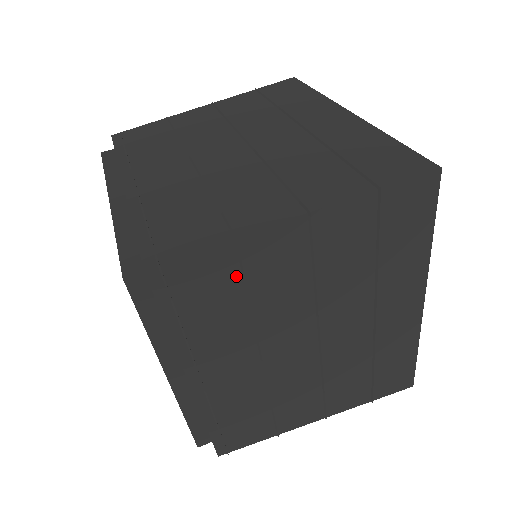
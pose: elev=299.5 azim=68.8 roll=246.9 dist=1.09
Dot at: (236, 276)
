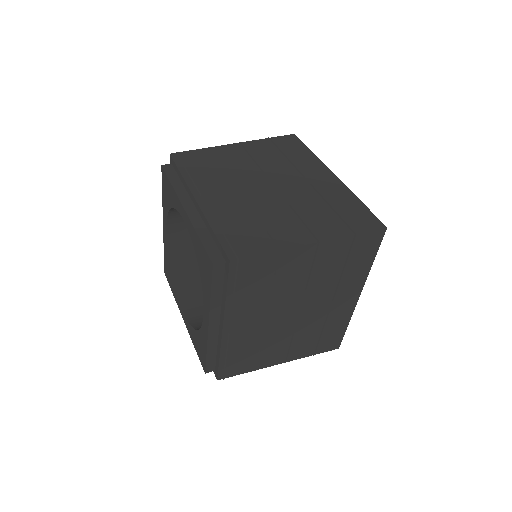
Dot at: (213, 159)
